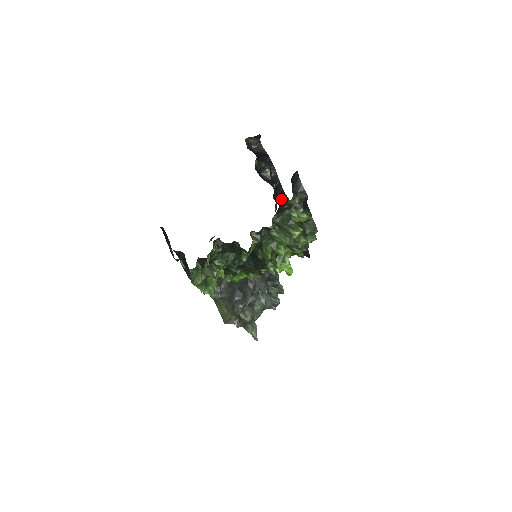
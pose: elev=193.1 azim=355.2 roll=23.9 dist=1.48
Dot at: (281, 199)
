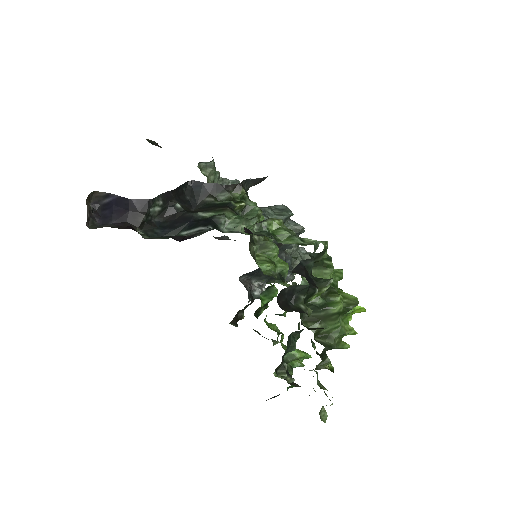
Dot at: (192, 192)
